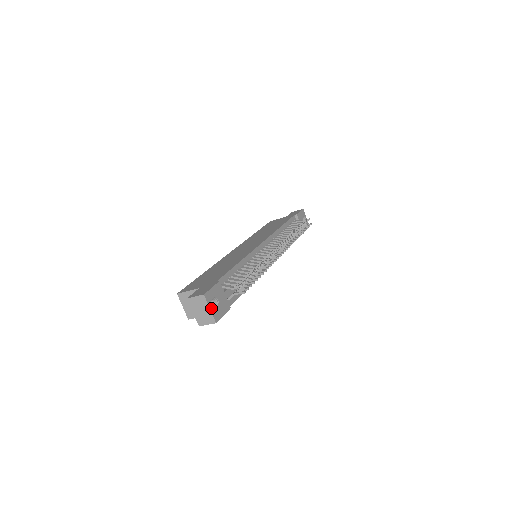
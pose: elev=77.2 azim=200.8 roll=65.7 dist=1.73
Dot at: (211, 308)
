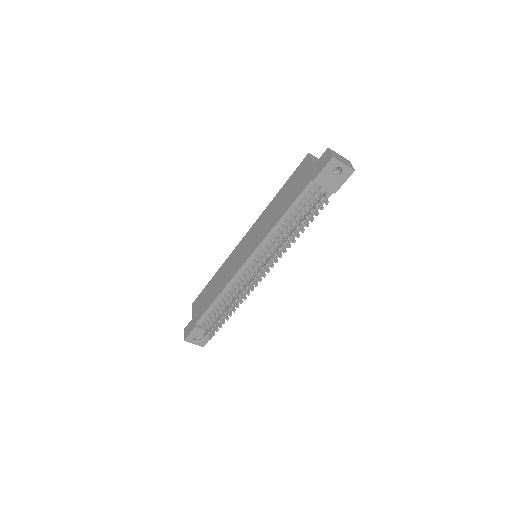
Dot at: (194, 343)
